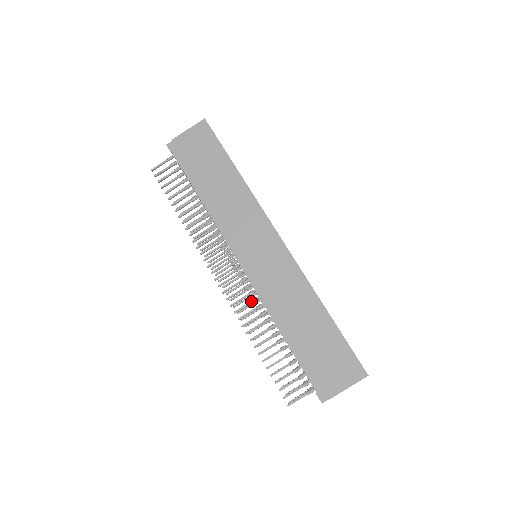
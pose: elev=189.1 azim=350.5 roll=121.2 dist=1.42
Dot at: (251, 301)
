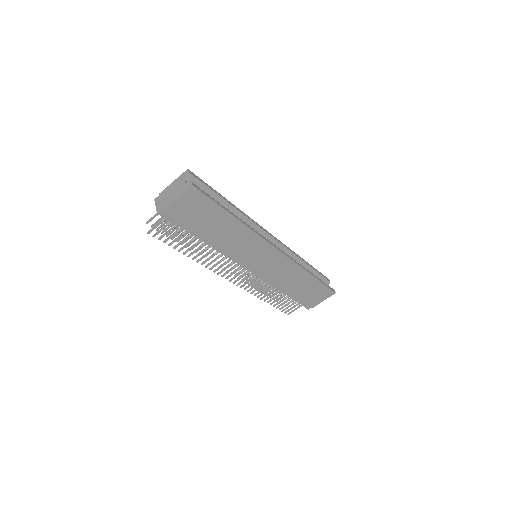
Dot at: occluded
